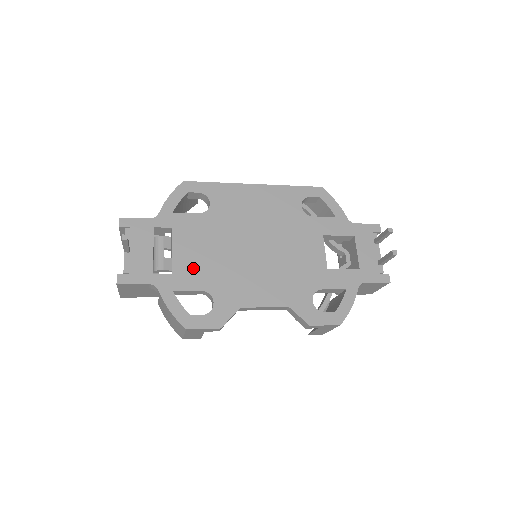
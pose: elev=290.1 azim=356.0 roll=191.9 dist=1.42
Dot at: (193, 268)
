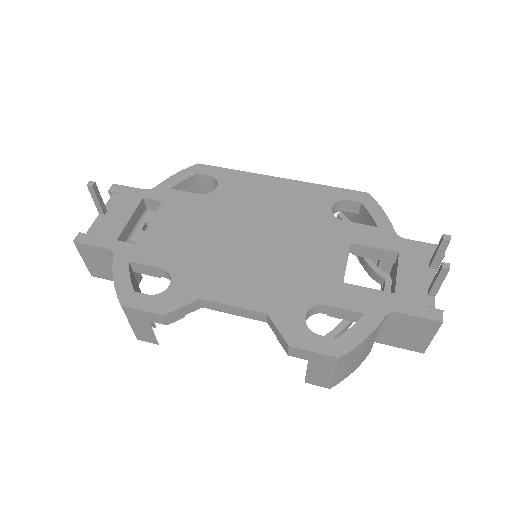
Dot at: (164, 244)
